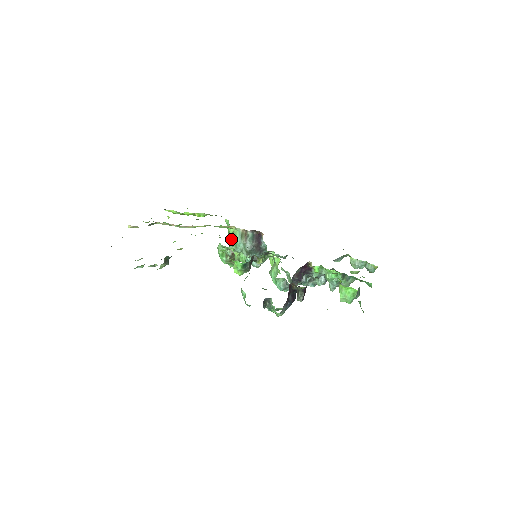
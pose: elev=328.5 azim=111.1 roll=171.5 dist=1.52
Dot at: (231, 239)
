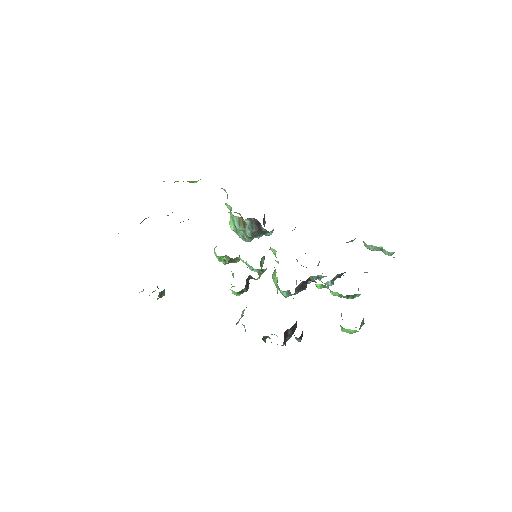
Dot at: (230, 221)
